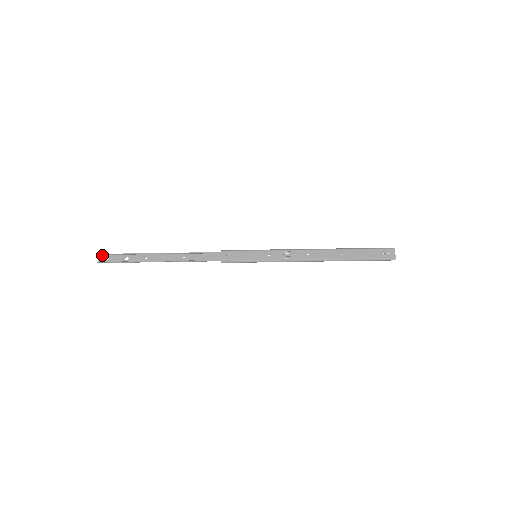
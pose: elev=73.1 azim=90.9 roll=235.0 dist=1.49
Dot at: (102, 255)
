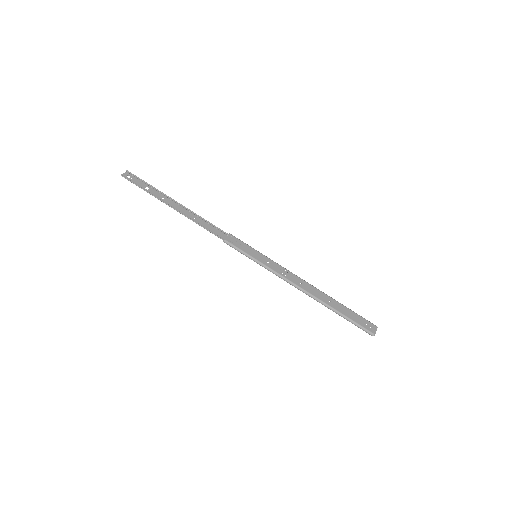
Dot at: (129, 173)
